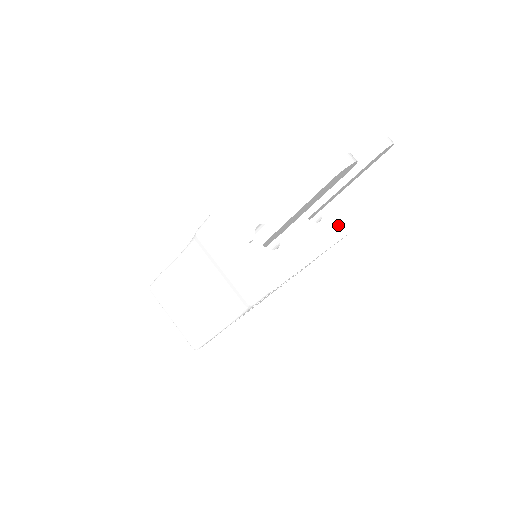
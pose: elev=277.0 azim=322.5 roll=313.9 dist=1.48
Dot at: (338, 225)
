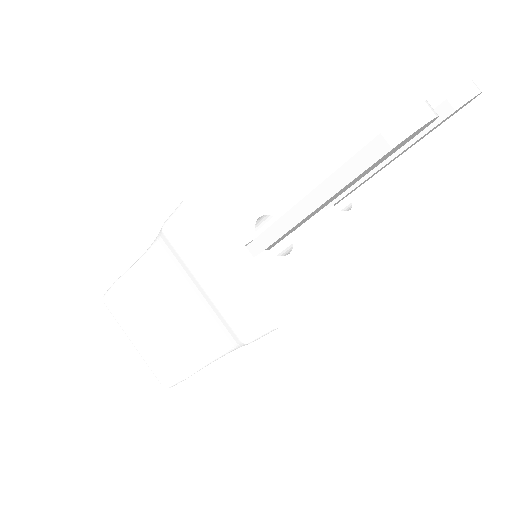
Dot at: (374, 215)
